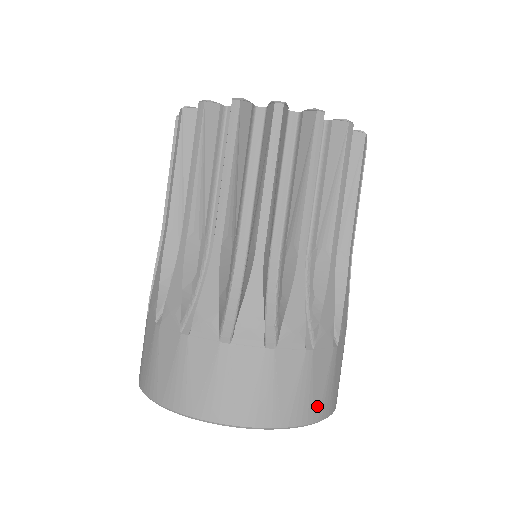
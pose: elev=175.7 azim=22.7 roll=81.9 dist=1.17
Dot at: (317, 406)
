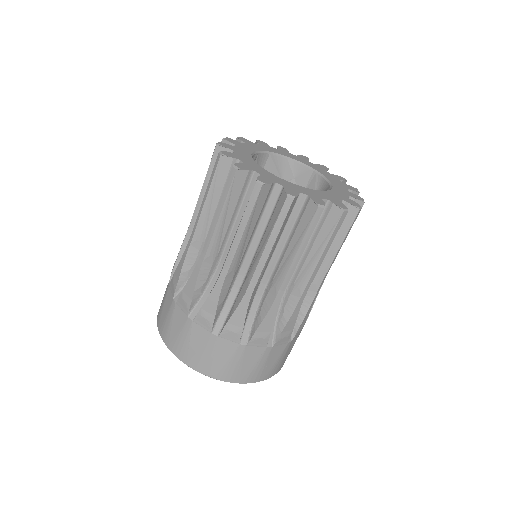
Dot at: occluded
